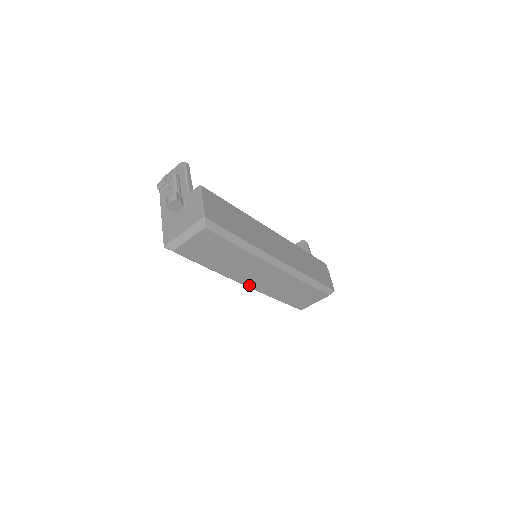
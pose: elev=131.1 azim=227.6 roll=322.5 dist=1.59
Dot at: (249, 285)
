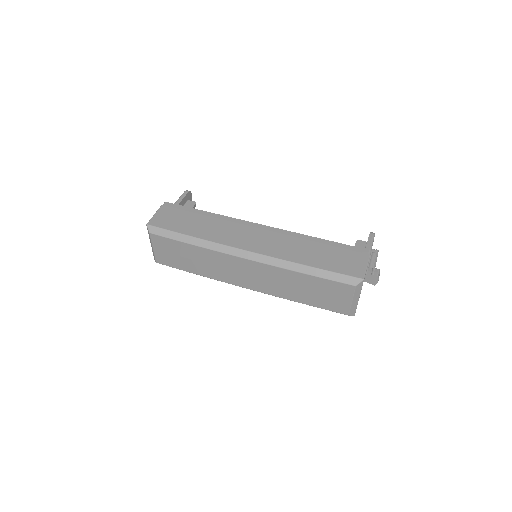
Dot at: (248, 287)
